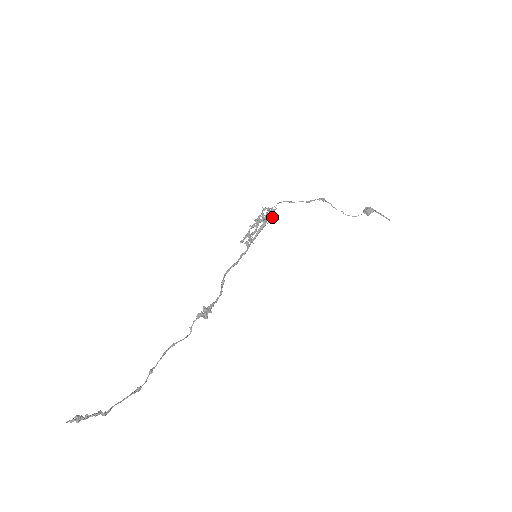
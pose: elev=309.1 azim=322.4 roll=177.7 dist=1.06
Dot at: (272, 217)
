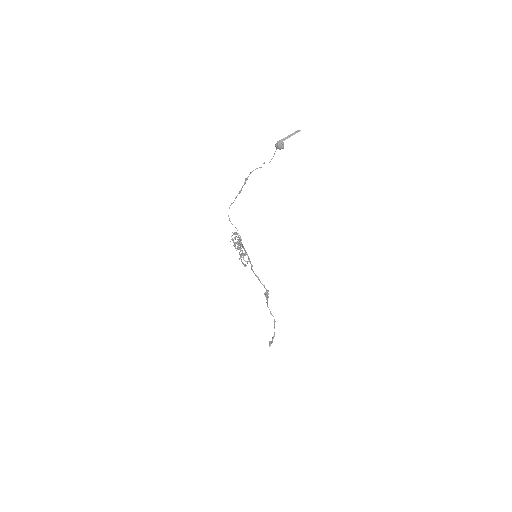
Dot at: (240, 238)
